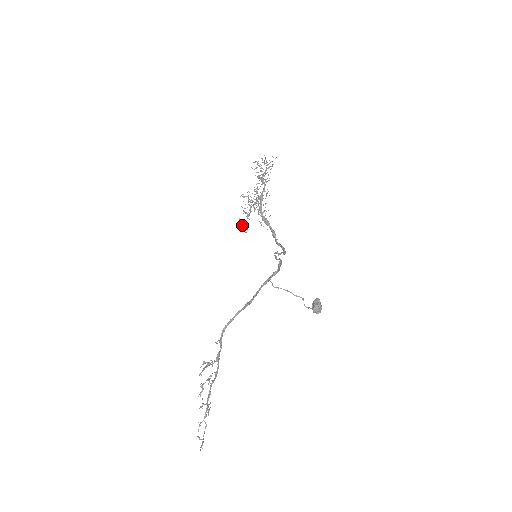
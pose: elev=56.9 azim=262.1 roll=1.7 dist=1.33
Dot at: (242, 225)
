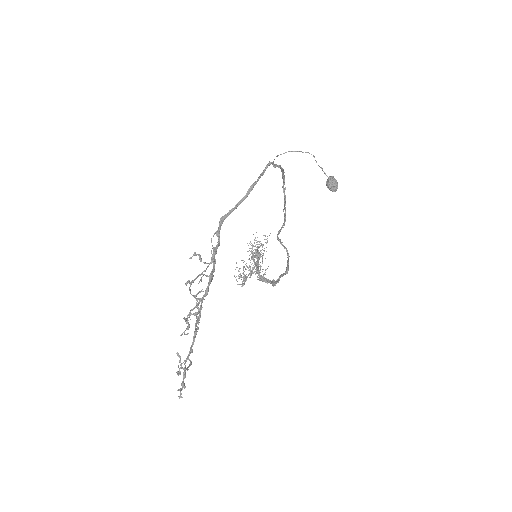
Dot at: occluded
